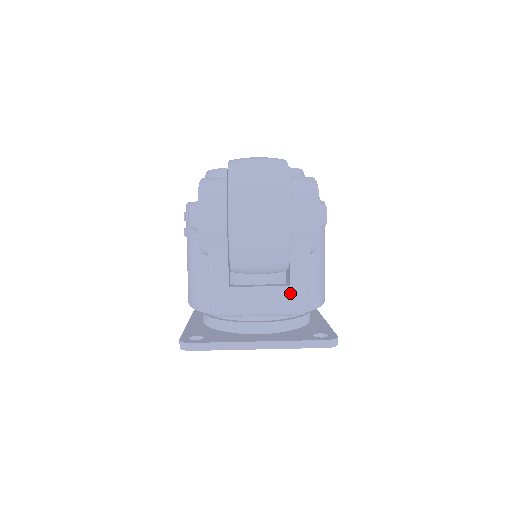
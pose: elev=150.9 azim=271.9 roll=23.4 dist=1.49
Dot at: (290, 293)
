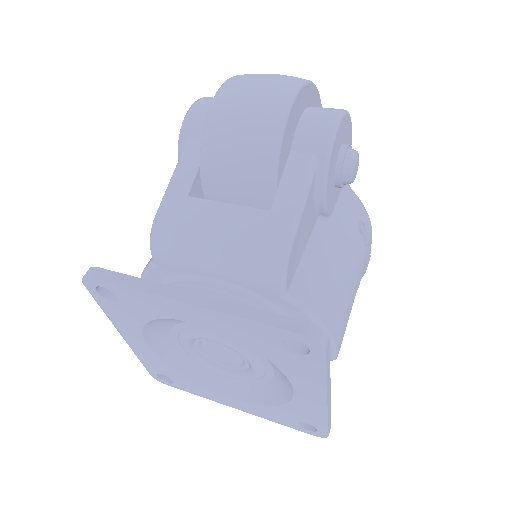
Dot at: (268, 222)
